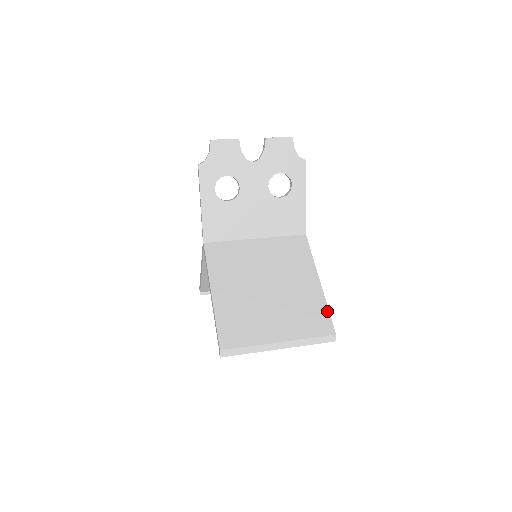
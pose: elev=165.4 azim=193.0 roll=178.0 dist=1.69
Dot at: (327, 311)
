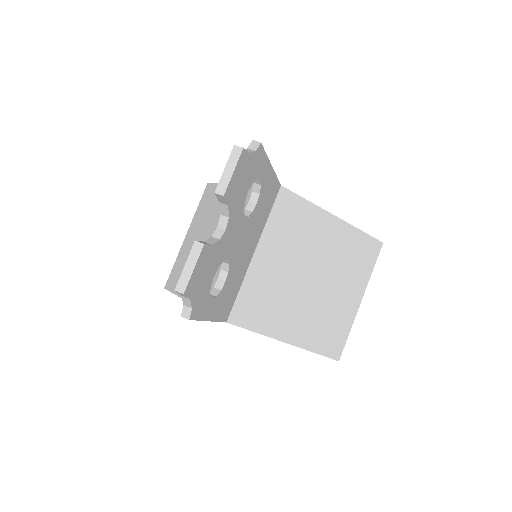
Dot at: (363, 234)
